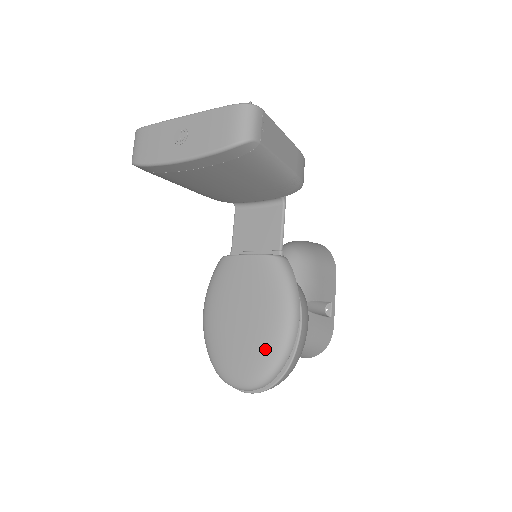
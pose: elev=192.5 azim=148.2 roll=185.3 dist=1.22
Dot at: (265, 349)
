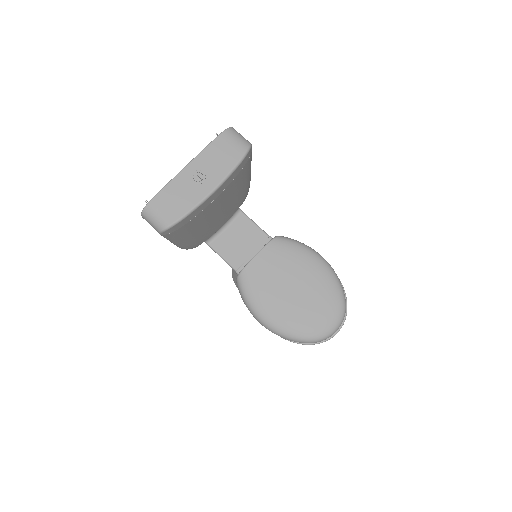
Dot at: (328, 288)
